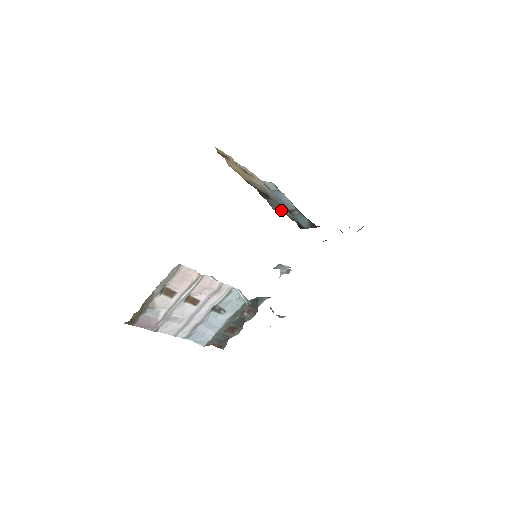
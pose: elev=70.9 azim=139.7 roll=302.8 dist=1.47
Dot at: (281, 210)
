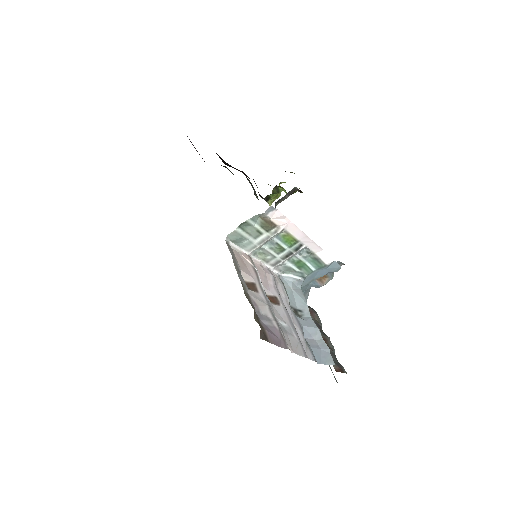
Dot at: occluded
